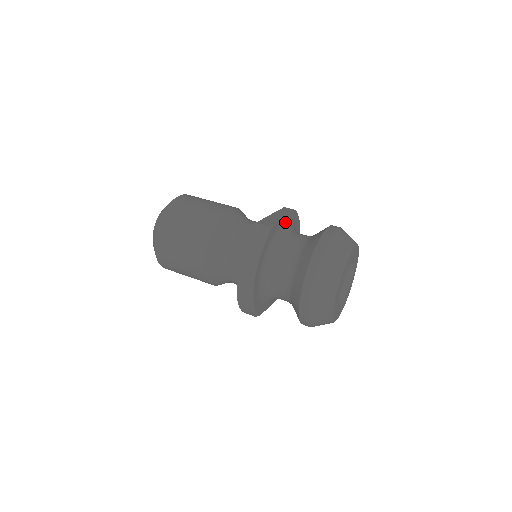
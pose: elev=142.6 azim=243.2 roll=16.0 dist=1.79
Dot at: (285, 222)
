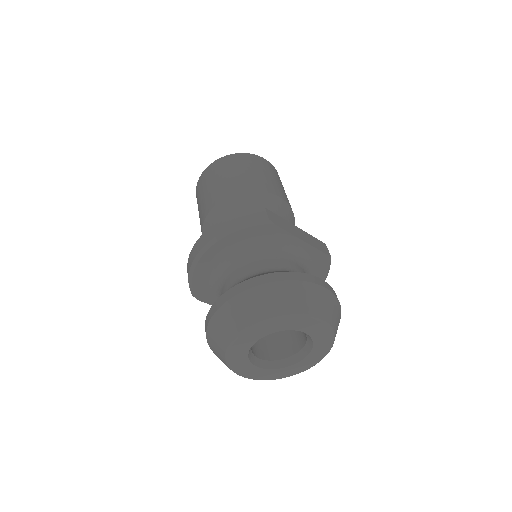
Dot at: (299, 243)
